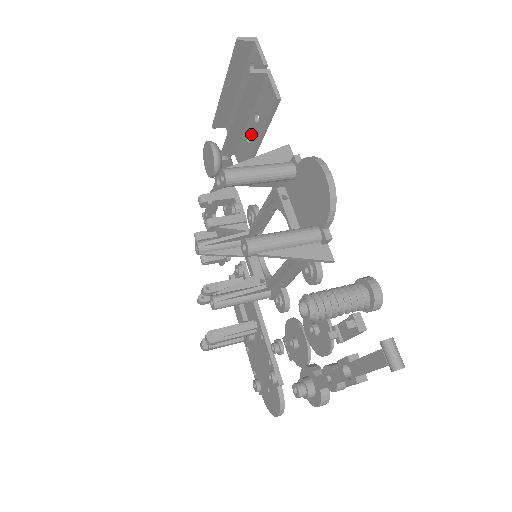
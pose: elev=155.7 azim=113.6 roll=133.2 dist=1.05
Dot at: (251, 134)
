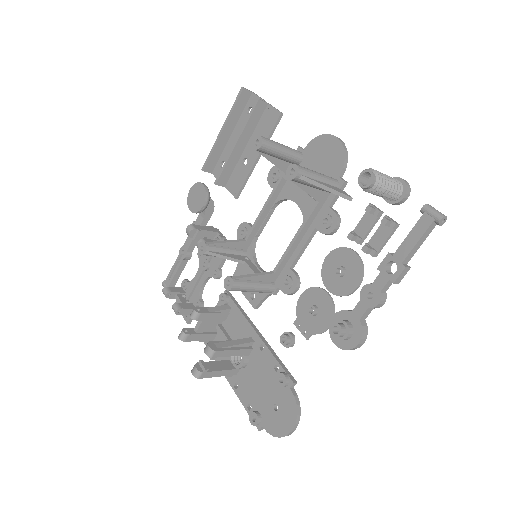
Dot at: (248, 156)
